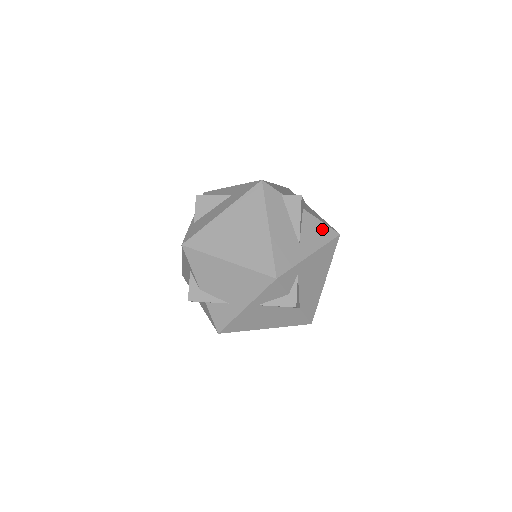
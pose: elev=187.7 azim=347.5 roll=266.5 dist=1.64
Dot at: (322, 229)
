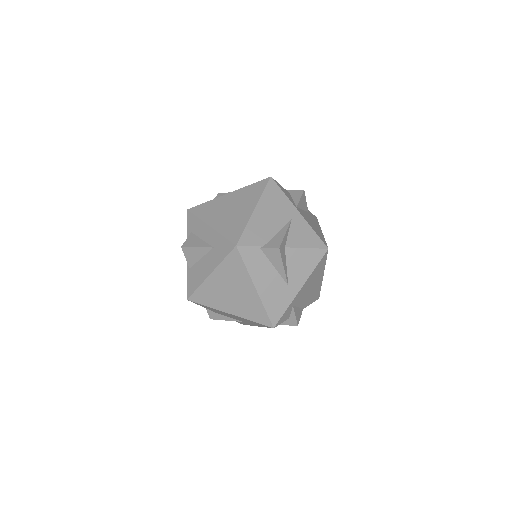
Dot at: (308, 256)
